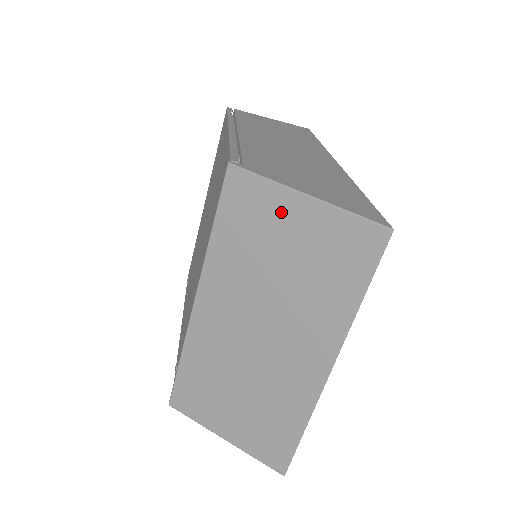
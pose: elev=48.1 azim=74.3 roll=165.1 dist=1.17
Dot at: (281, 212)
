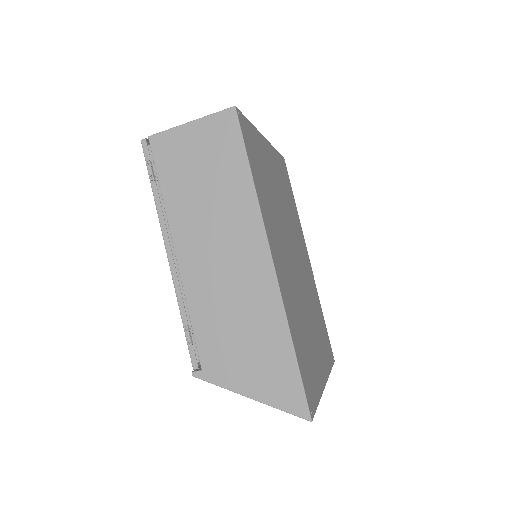
Dot at: occluded
